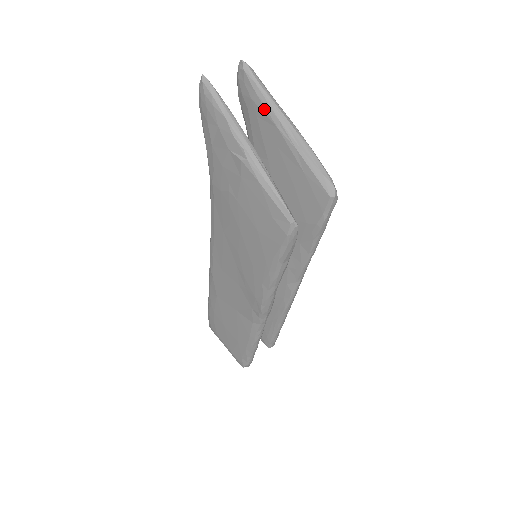
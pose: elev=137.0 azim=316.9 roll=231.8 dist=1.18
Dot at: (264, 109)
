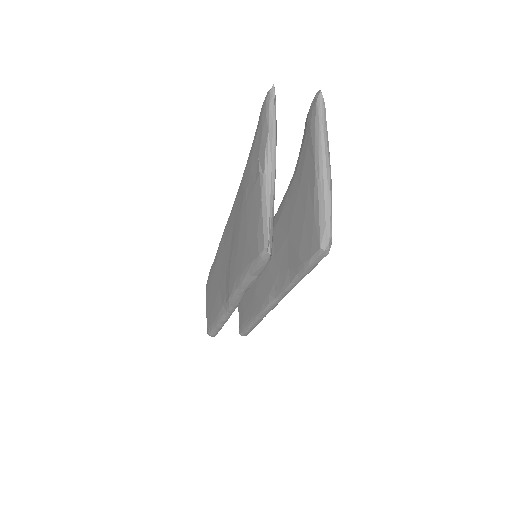
Dot at: (314, 142)
